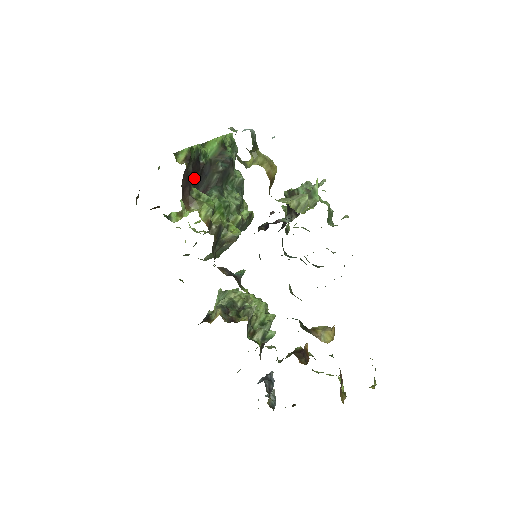
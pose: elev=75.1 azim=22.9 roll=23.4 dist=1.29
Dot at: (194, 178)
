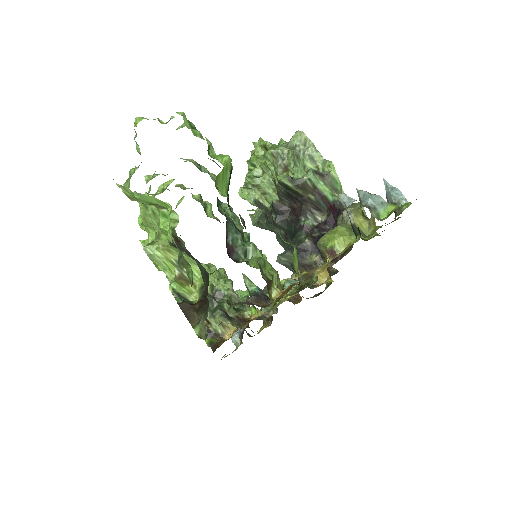
Dot at: occluded
